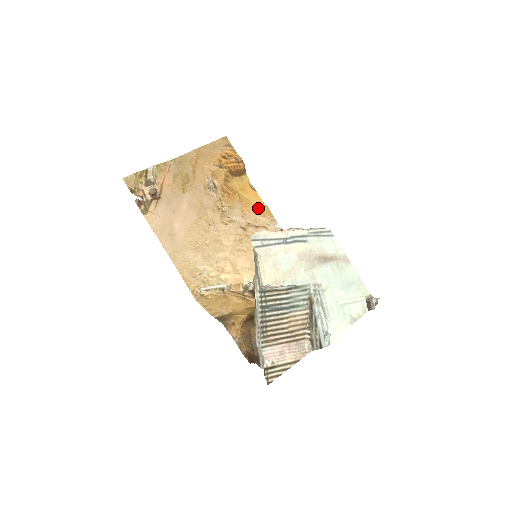
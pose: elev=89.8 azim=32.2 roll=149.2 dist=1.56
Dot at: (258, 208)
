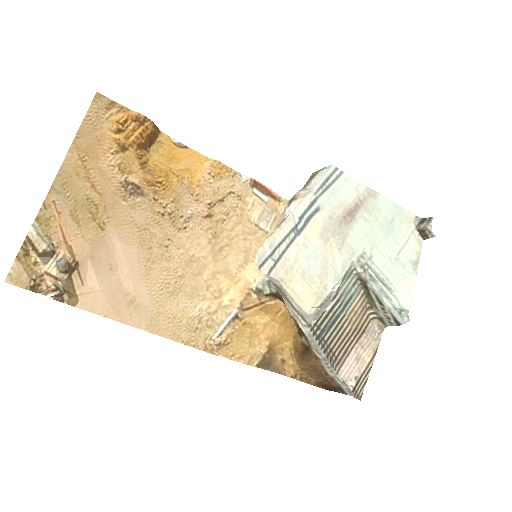
Dot at: (207, 172)
